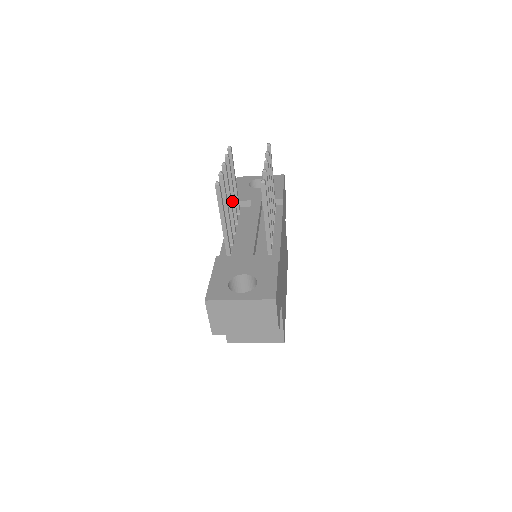
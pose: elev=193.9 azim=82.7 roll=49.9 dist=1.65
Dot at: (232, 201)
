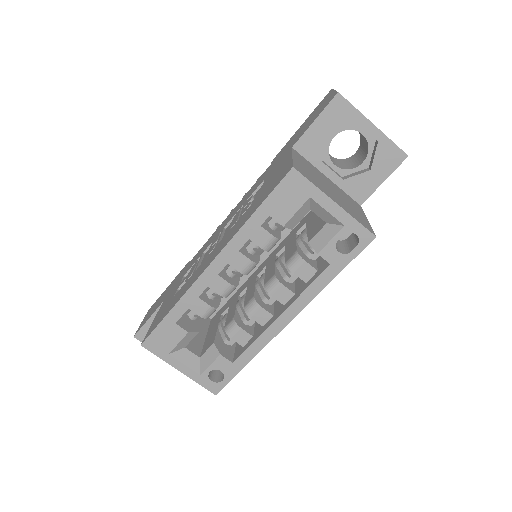
Dot at: occluded
